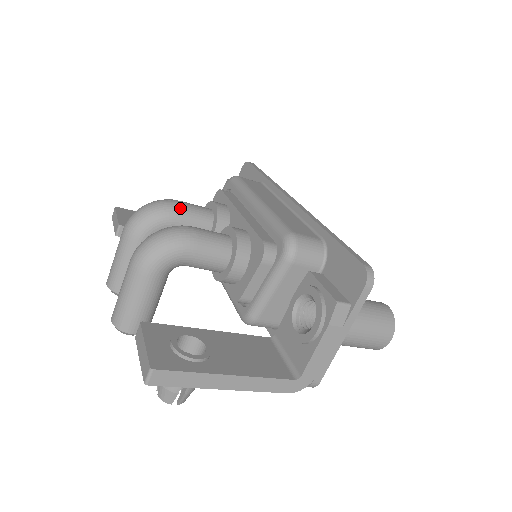
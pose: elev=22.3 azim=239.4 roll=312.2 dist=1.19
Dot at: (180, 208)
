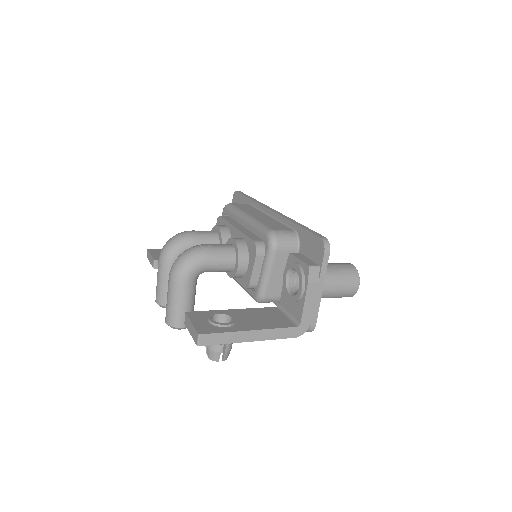
Dot at: (194, 235)
